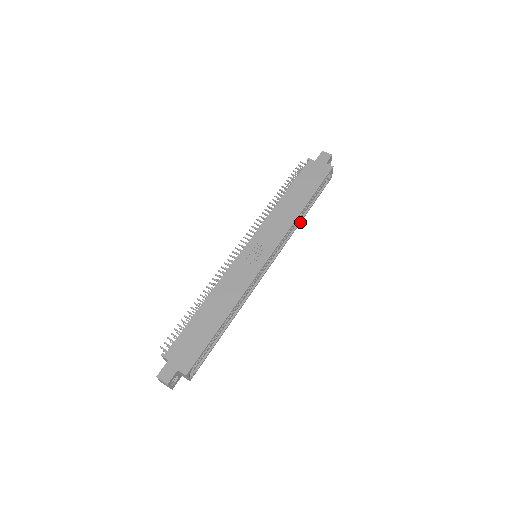
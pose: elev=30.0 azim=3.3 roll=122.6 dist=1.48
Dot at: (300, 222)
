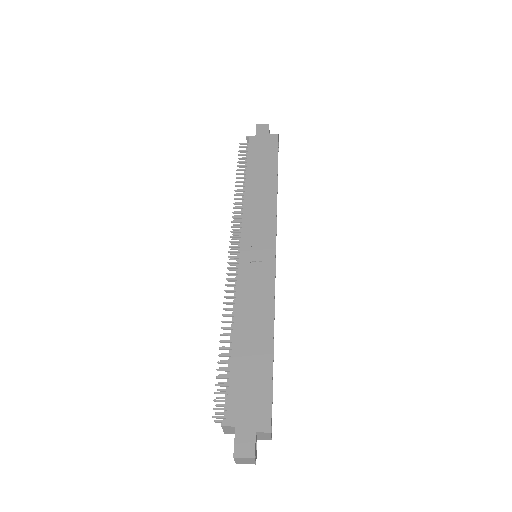
Dot at: occluded
